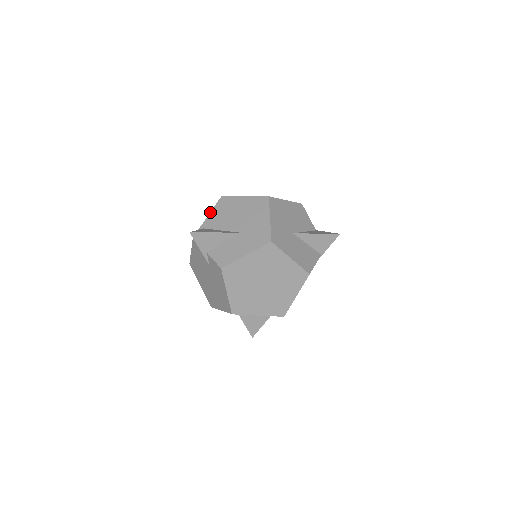
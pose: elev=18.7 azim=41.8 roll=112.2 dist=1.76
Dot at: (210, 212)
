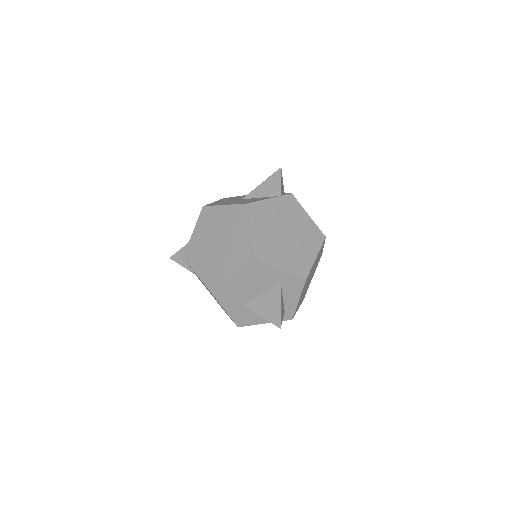
Dot at: occluded
